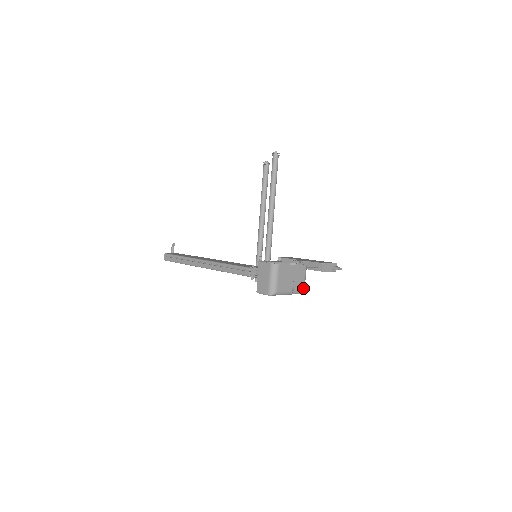
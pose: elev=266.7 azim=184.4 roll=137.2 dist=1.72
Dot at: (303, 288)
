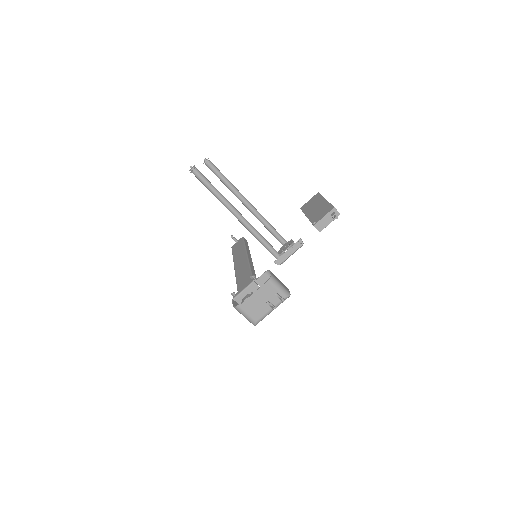
Dot at: (283, 296)
